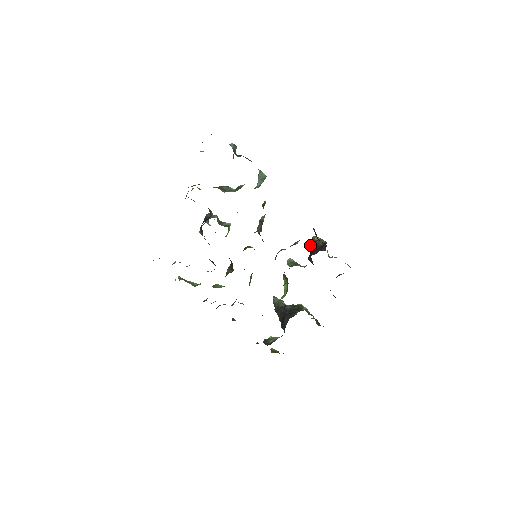
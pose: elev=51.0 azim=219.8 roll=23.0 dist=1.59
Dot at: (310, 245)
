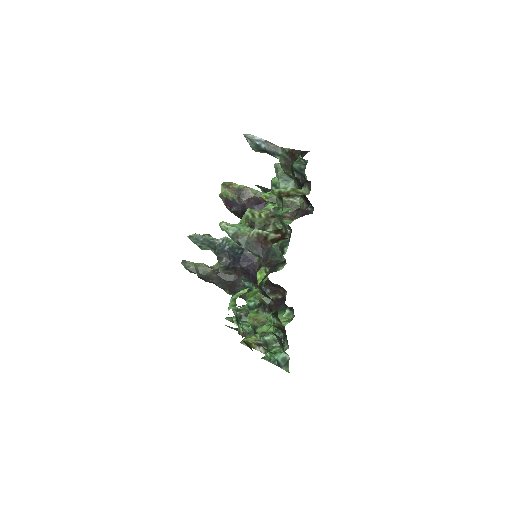
Dot at: (229, 195)
